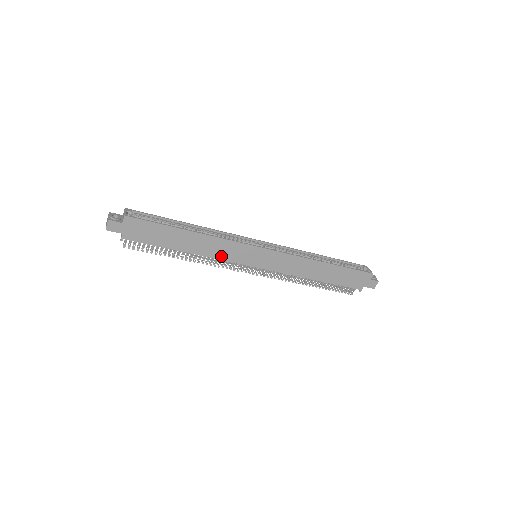
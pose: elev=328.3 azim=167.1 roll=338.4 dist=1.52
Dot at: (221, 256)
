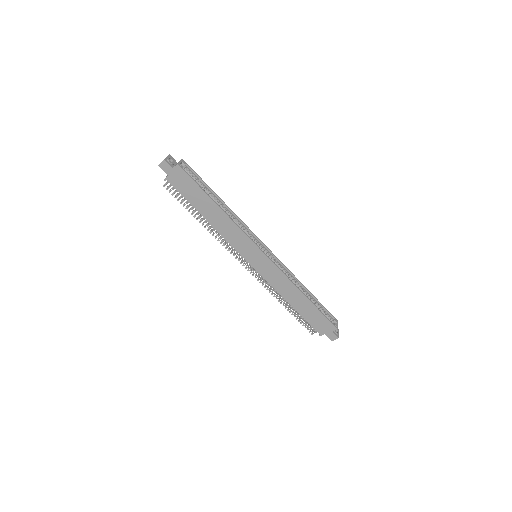
Dot at: (229, 239)
